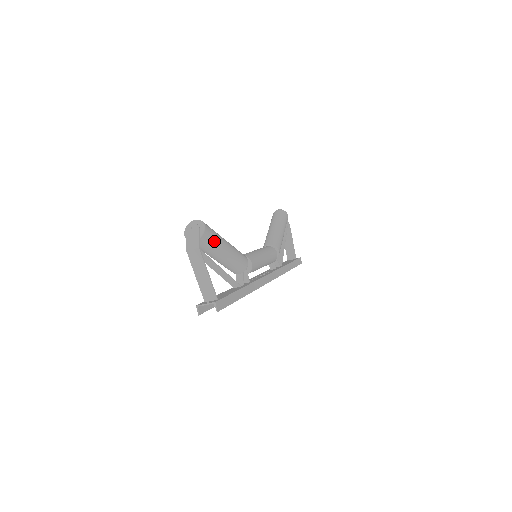
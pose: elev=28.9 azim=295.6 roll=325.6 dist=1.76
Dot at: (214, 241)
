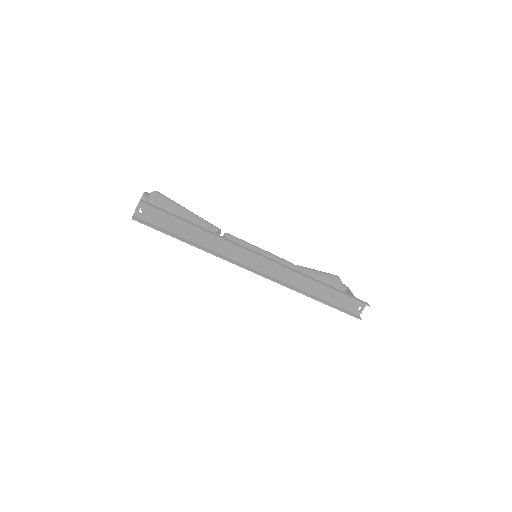
Dot at: (167, 200)
